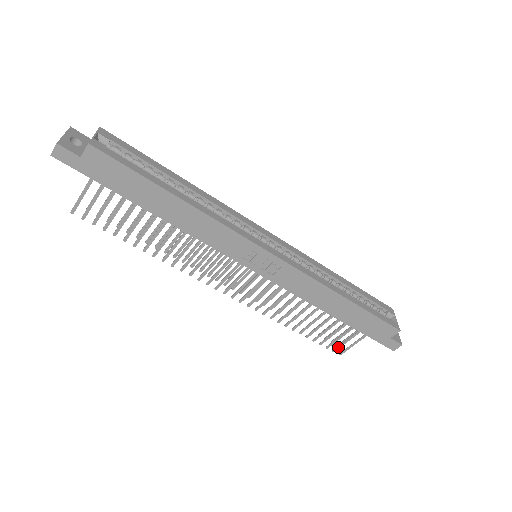
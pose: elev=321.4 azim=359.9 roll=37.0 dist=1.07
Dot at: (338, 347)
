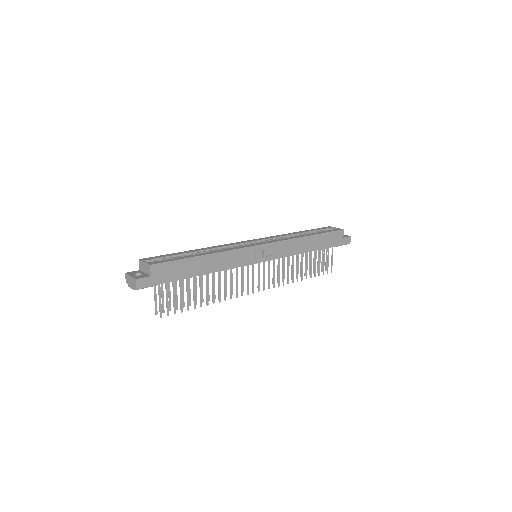
Dot at: (327, 268)
